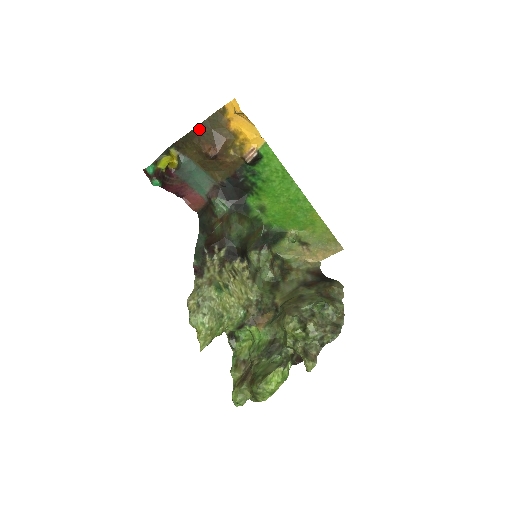
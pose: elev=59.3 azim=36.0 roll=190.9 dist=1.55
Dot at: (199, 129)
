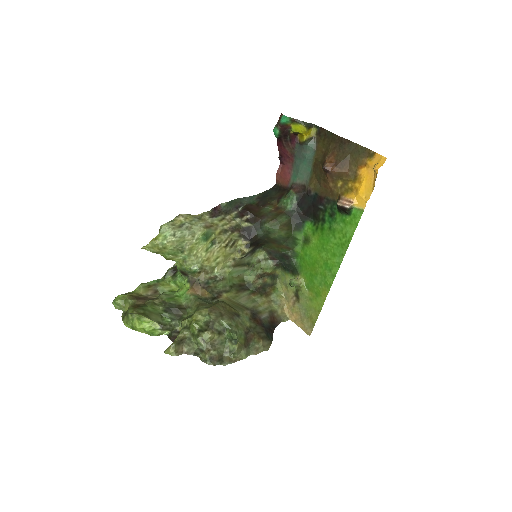
Dot at: (344, 142)
